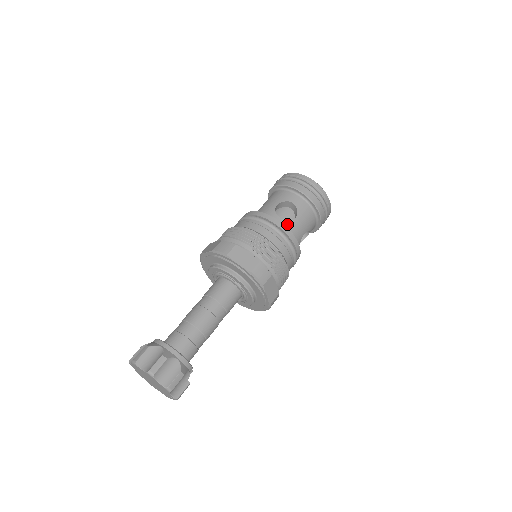
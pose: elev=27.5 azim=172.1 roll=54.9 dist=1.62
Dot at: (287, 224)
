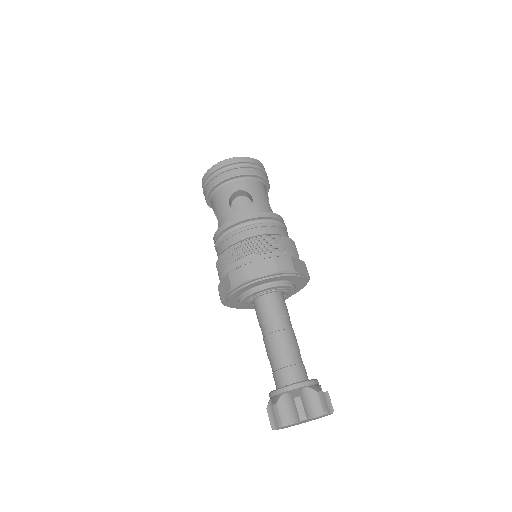
Dot at: (253, 210)
